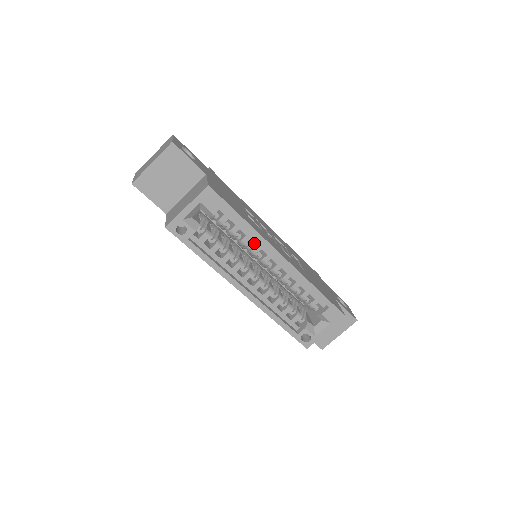
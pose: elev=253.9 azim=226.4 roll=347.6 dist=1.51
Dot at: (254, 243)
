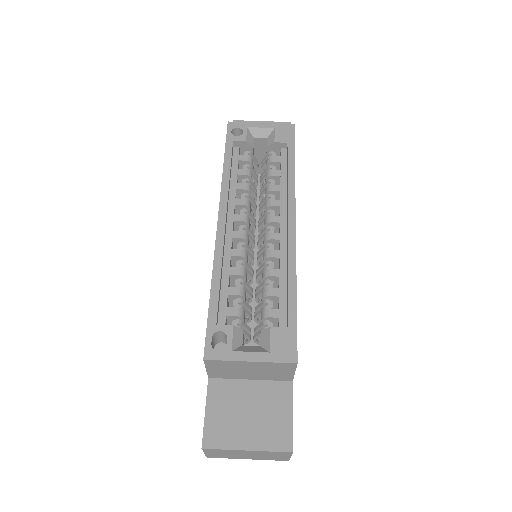
Dot at: occluded
